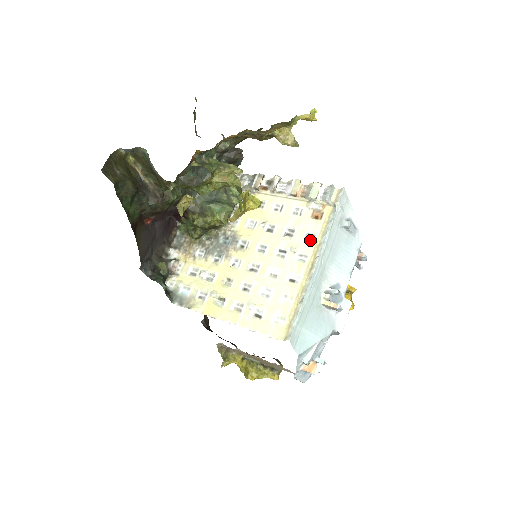
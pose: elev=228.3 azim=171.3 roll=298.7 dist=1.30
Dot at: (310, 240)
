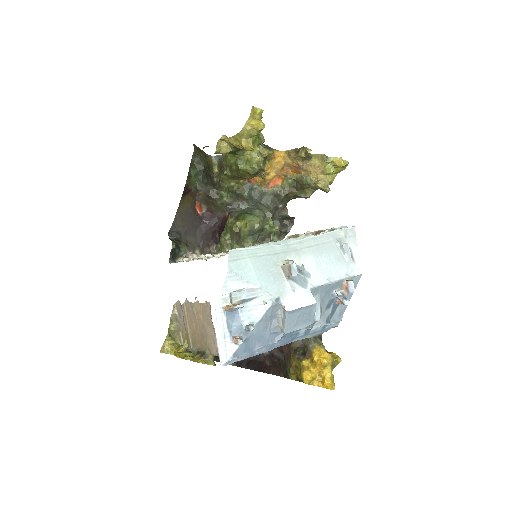
Dot at: occluded
